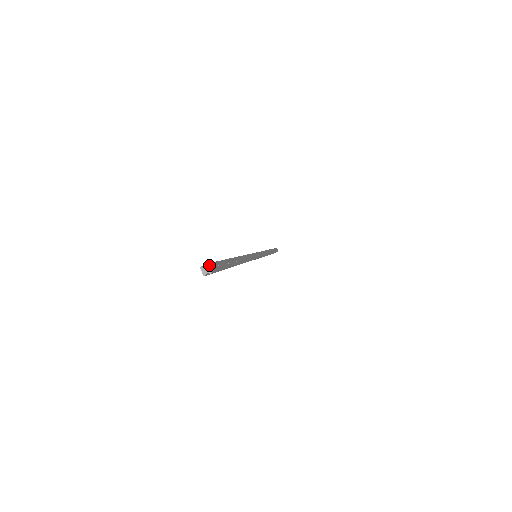
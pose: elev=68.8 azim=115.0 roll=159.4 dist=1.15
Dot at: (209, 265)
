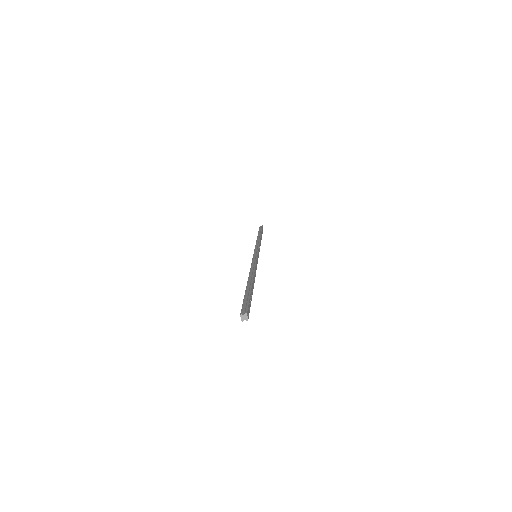
Dot at: (247, 314)
